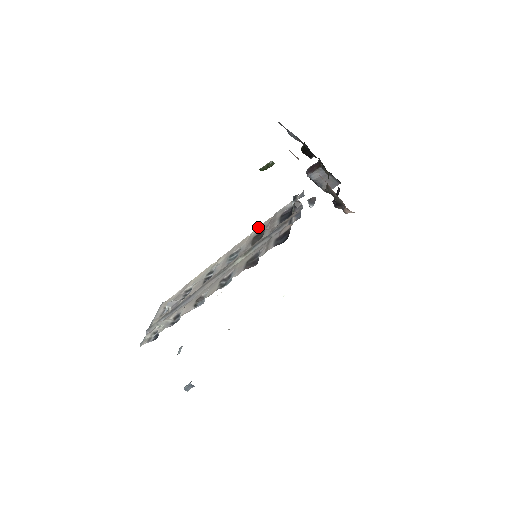
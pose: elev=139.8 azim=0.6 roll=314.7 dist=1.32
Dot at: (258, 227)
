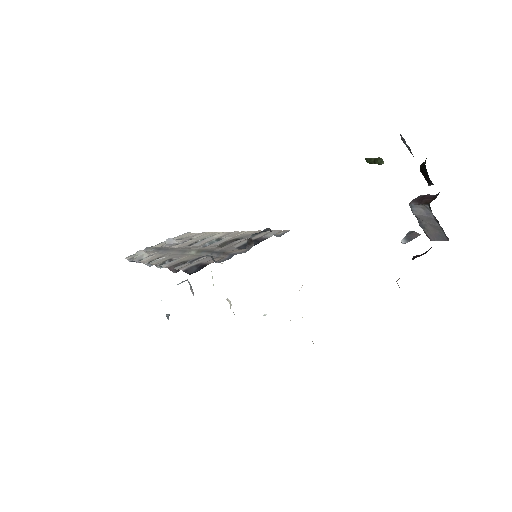
Dot at: occluded
